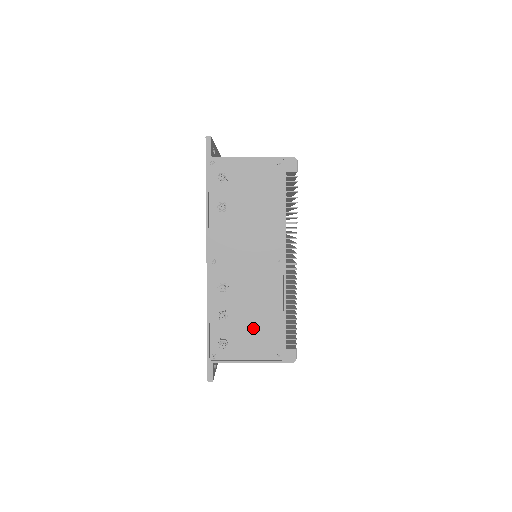
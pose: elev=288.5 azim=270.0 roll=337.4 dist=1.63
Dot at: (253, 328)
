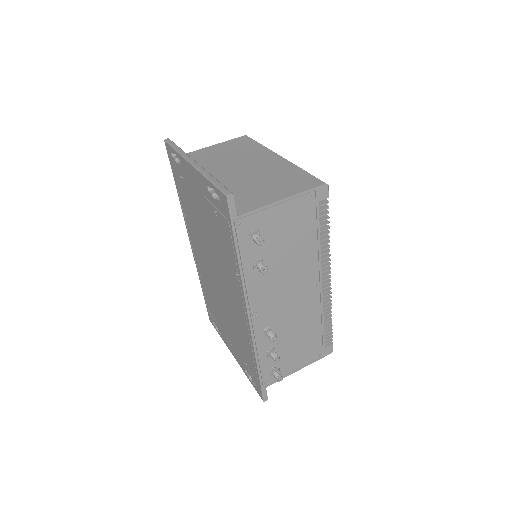
Dot at: (297, 347)
